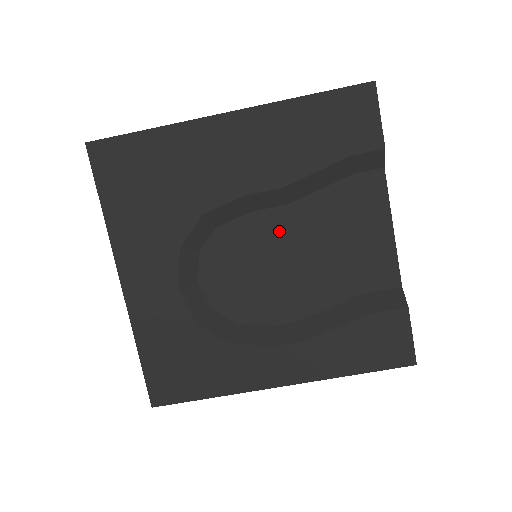
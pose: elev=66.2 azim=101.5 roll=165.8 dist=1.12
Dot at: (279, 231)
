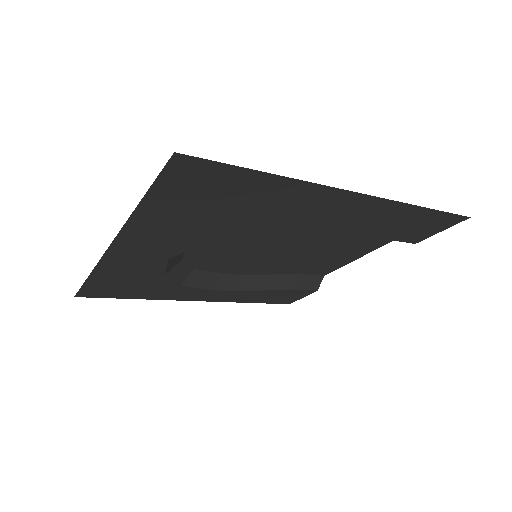
Dot at: (288, 243)
